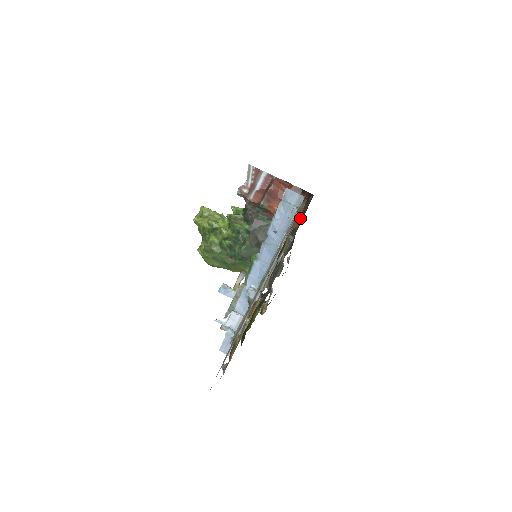
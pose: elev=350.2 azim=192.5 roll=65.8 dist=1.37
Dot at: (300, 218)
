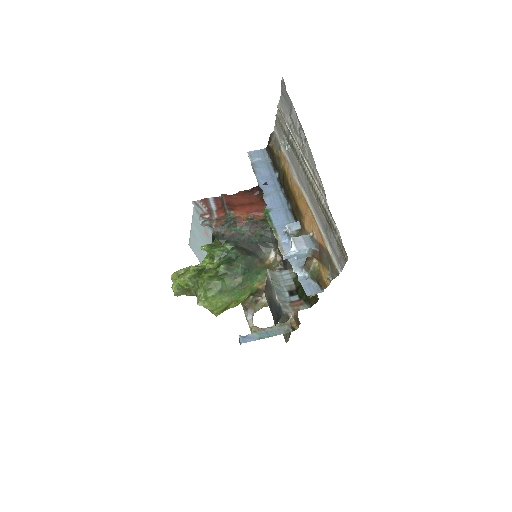
Dot at: (265, 204)
